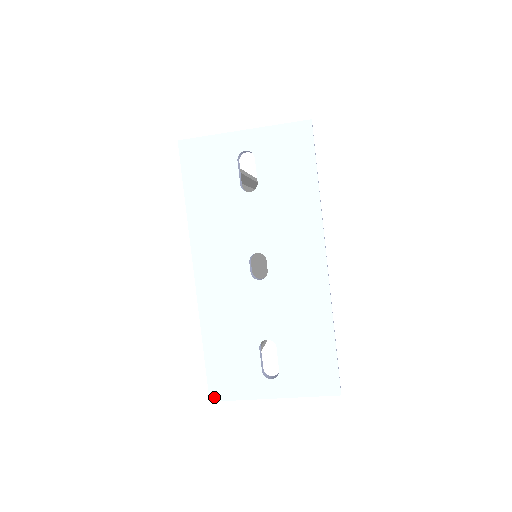
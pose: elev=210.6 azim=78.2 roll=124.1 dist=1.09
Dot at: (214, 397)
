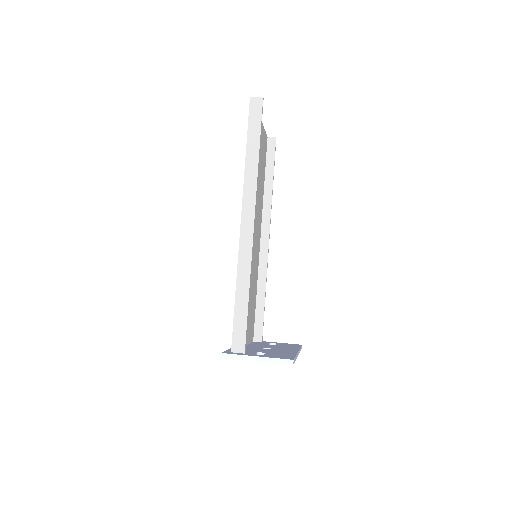
Dot at: occluded
